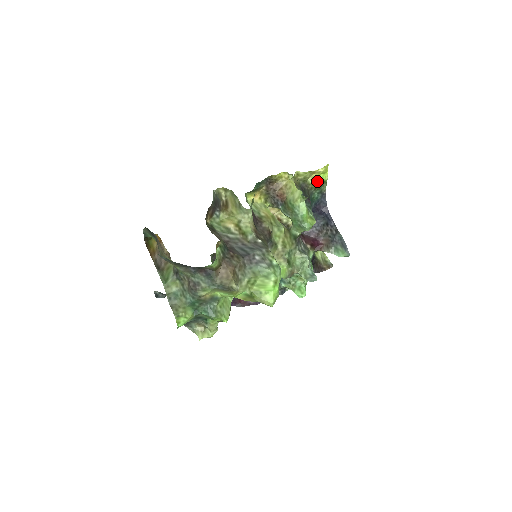
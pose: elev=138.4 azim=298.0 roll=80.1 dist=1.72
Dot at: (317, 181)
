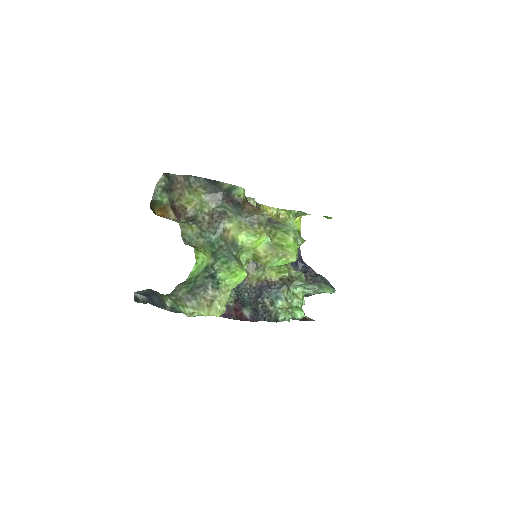
Dot at: occluded
